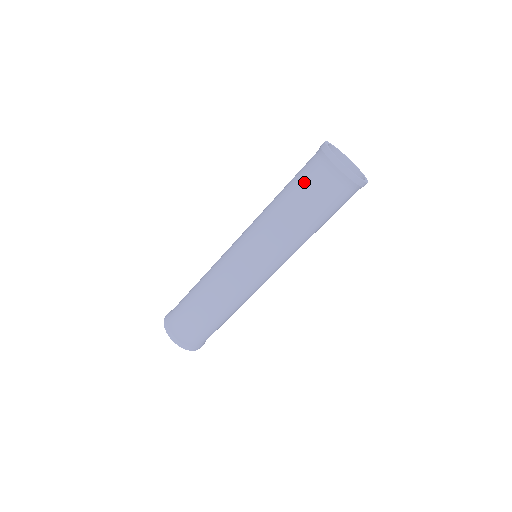
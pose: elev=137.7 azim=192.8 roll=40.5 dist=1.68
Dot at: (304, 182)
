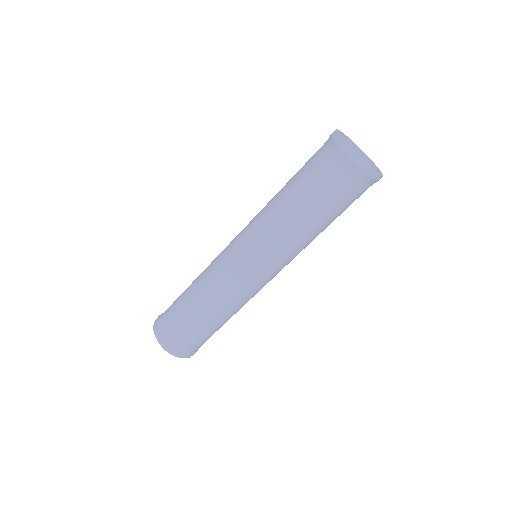
Dot at: (308, 169)
